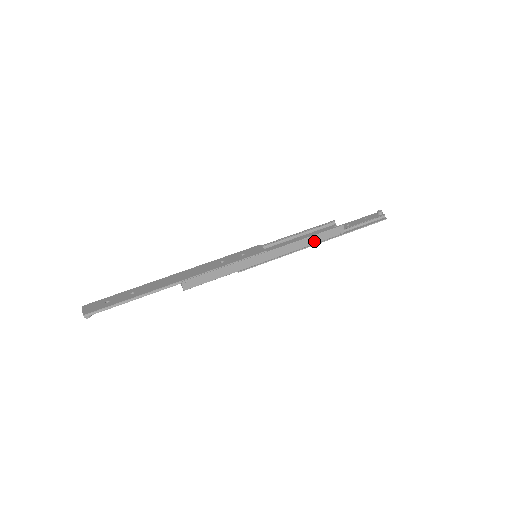
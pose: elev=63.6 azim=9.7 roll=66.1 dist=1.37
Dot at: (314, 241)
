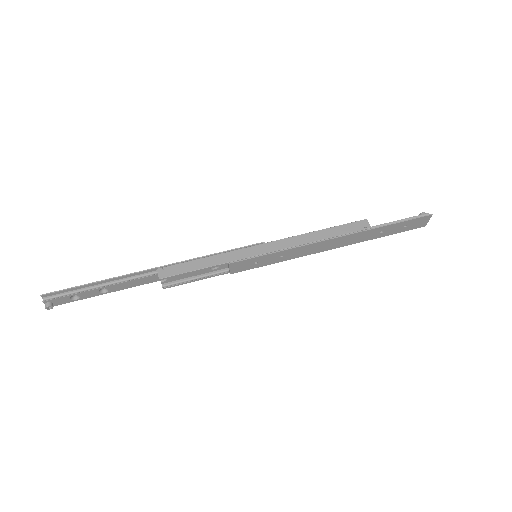
Dot at: (329, 235)
